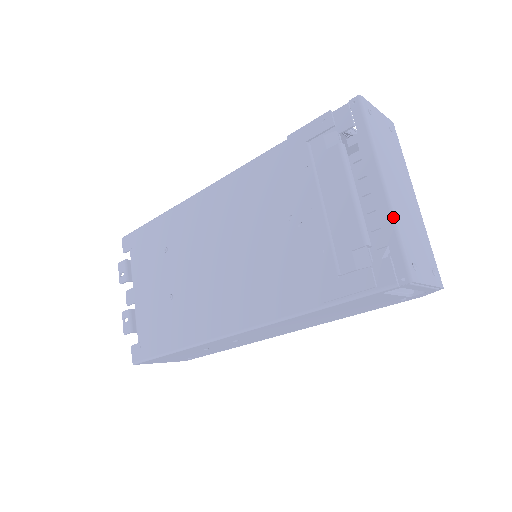
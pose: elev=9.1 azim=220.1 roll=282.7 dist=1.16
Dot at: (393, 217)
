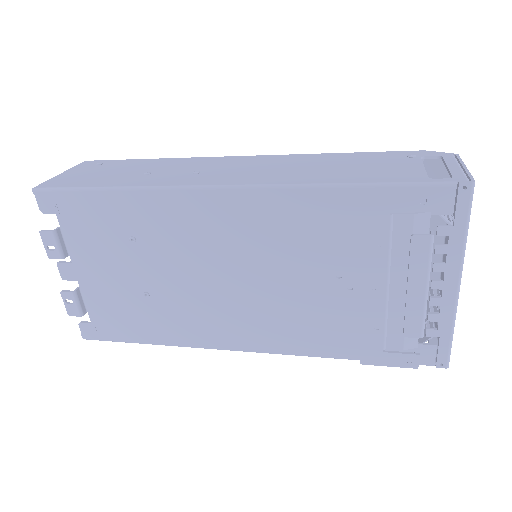
Dot at: (455, 318)
